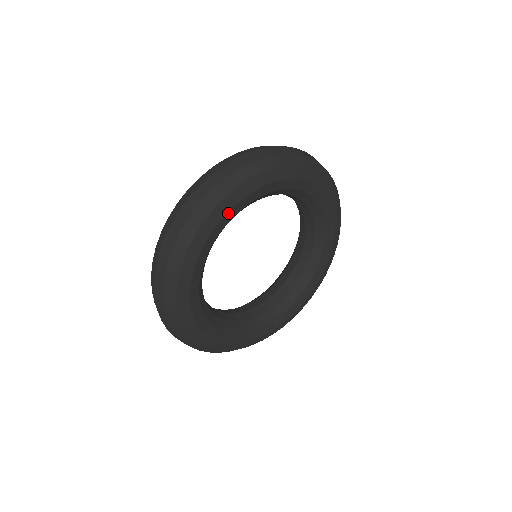
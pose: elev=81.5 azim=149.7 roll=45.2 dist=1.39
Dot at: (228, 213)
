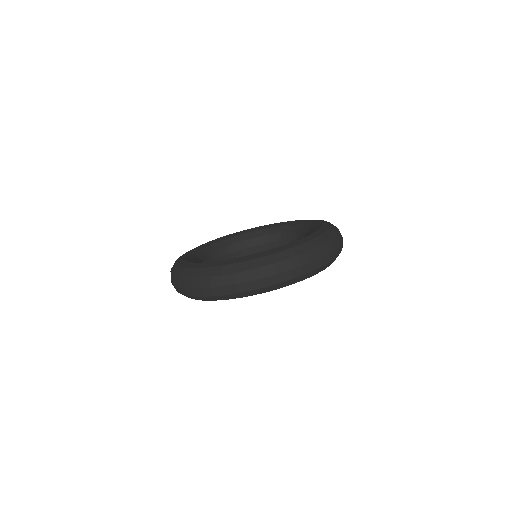
Dot at: occluded
